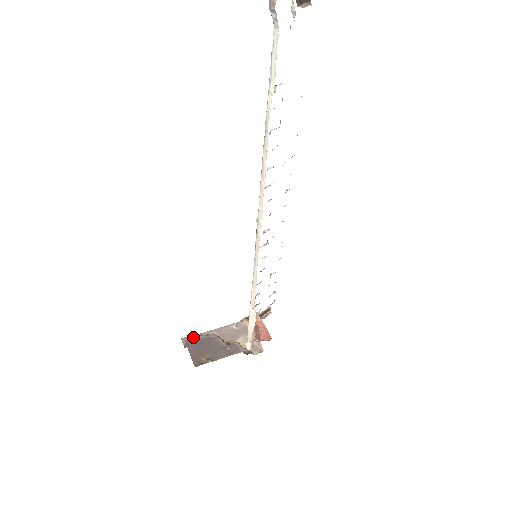
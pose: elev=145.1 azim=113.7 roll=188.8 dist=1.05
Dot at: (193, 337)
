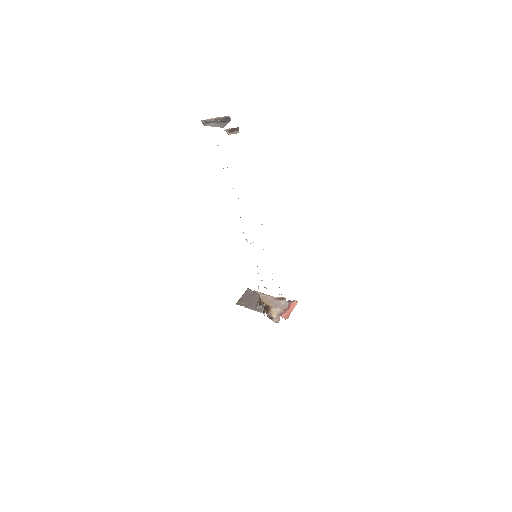
Dot at: (251, 291)
